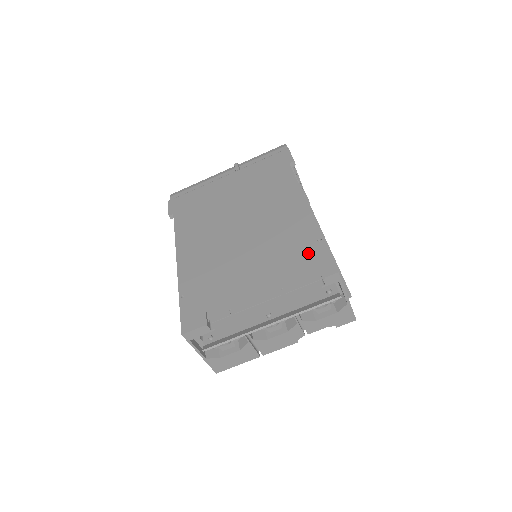
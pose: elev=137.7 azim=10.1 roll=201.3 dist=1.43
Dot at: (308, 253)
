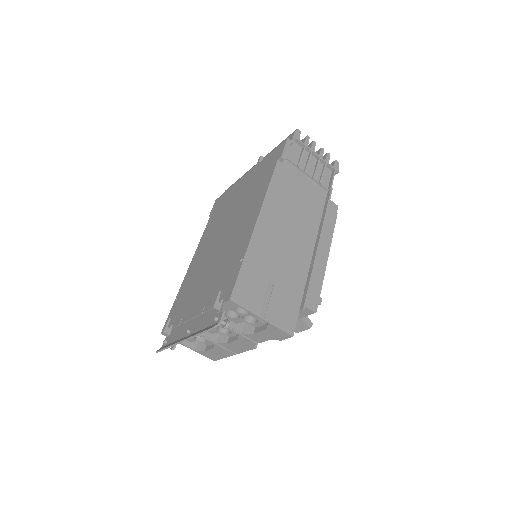
Dot at: (230, 273)
